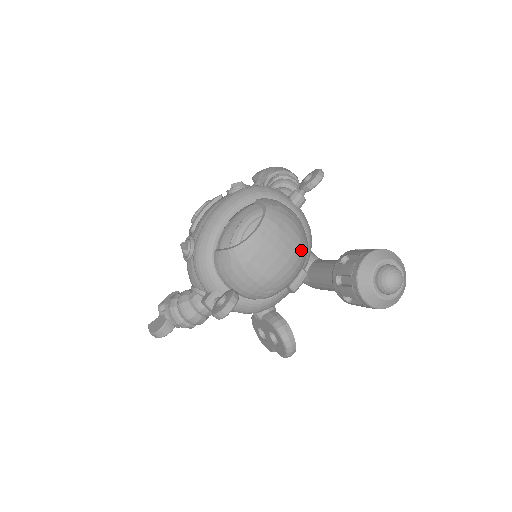
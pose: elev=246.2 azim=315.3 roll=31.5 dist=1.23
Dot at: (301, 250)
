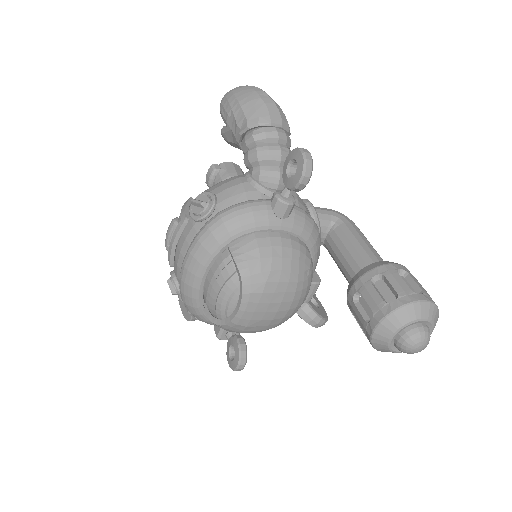
Dot at: (302, 288)
